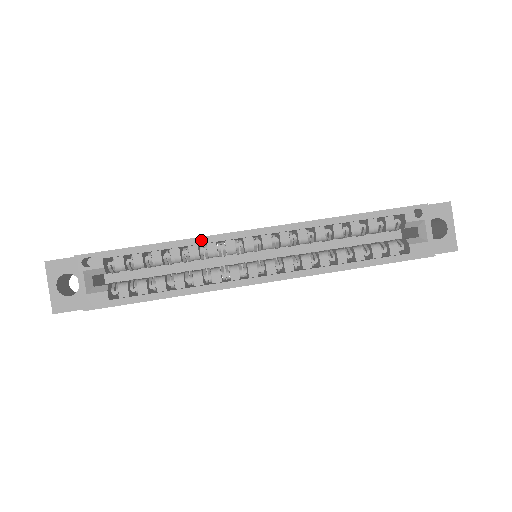
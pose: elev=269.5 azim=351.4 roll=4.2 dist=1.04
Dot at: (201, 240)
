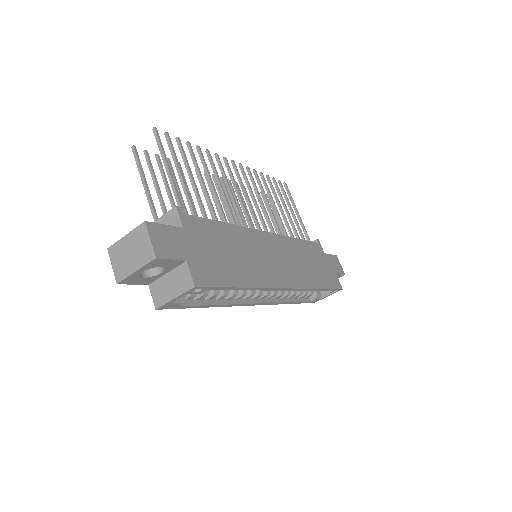
Dot at: (263, 289)
